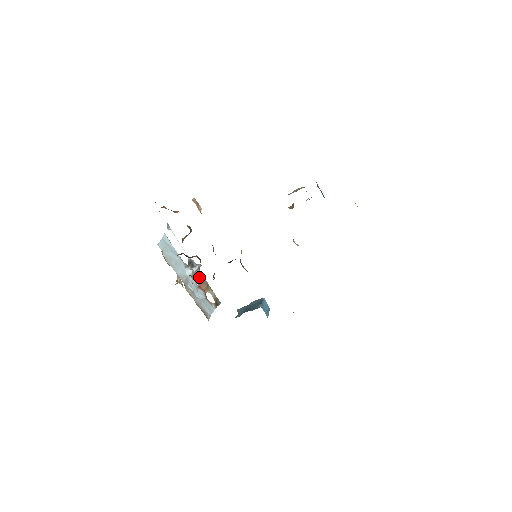
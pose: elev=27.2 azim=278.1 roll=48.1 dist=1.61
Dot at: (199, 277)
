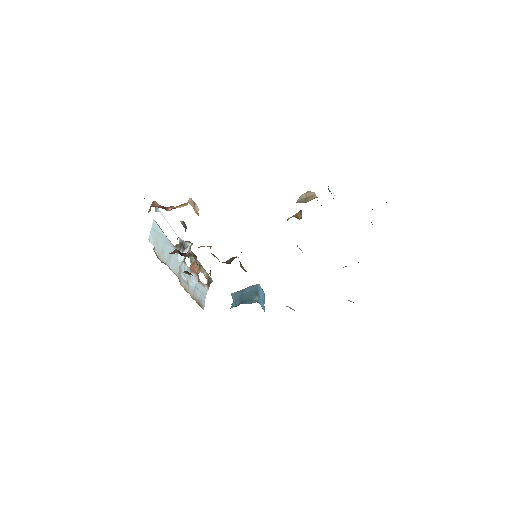
Dot at: (191, 258)
